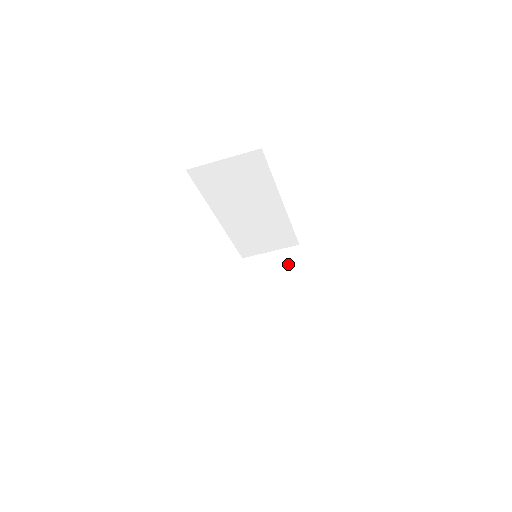
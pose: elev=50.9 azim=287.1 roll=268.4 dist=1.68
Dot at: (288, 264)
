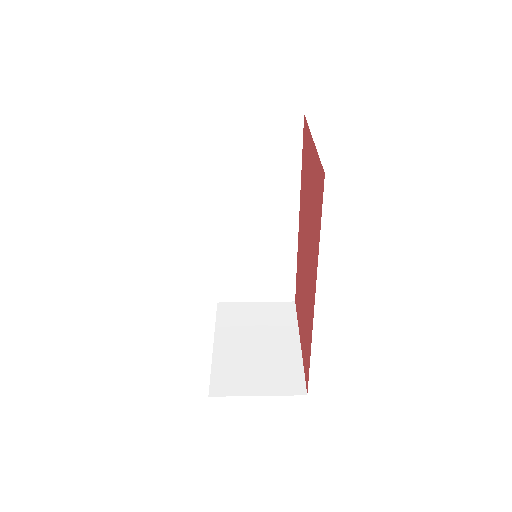
Dot at: (278, 318)
